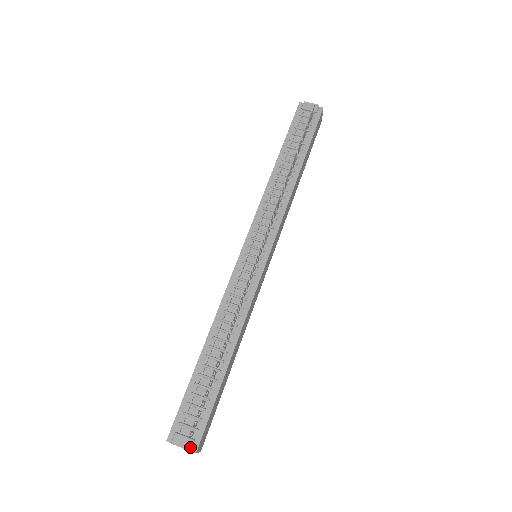
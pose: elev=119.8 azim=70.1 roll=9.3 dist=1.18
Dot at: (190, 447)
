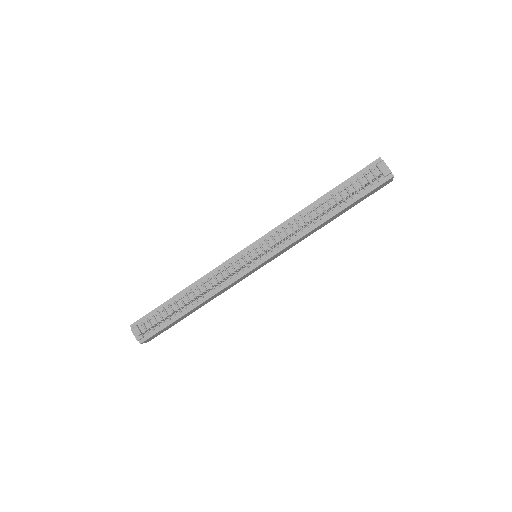
Dot at: (138, 339)
